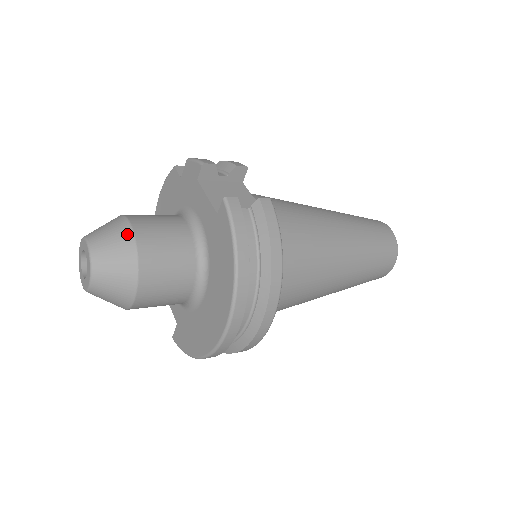
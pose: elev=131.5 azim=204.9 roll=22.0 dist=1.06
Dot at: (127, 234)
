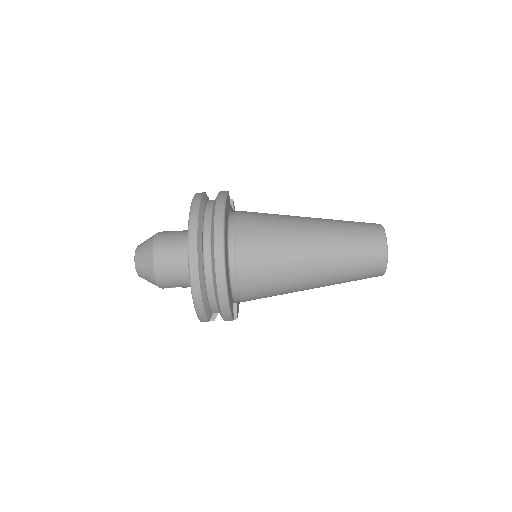
Dot at: occluded
